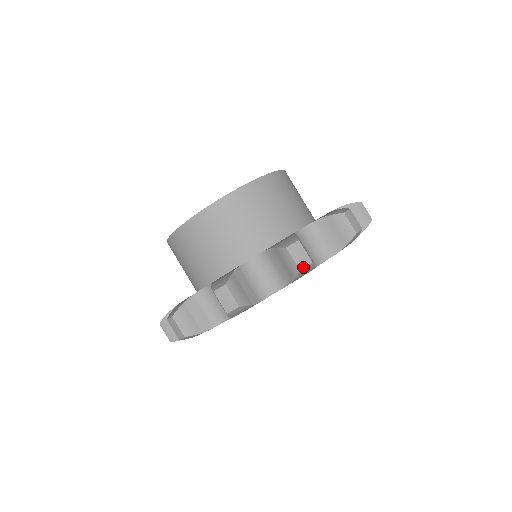
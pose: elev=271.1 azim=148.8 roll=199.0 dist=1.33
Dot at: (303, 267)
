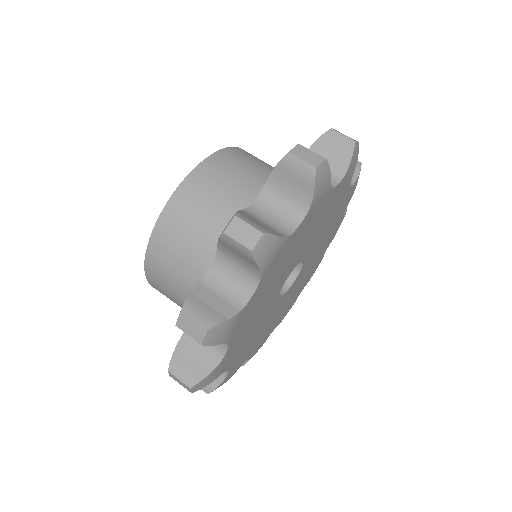
Dot at: (318, 164)
